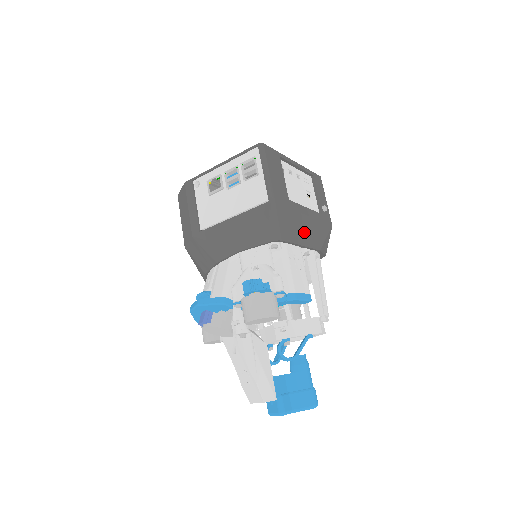
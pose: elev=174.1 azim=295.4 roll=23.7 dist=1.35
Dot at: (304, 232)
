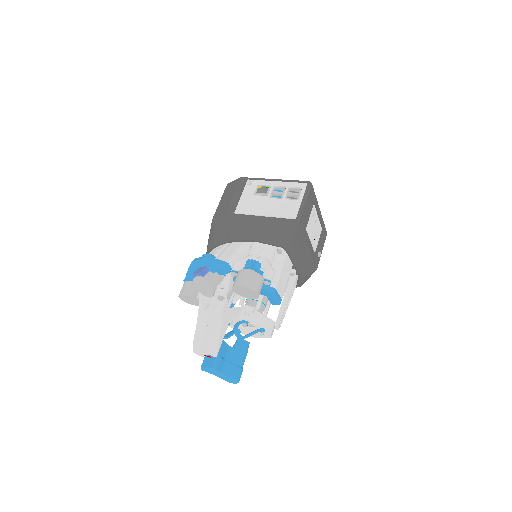
Dot at: (301, 257)
